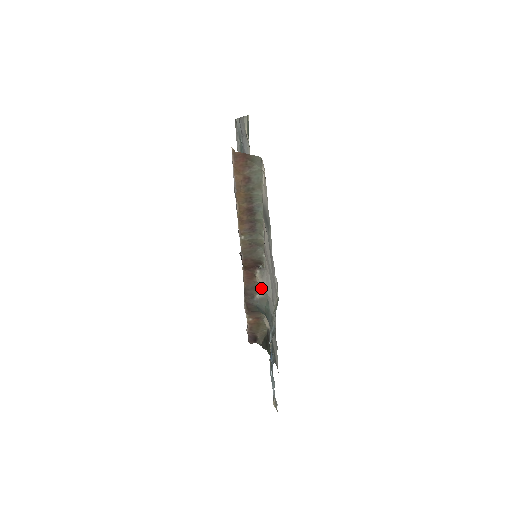
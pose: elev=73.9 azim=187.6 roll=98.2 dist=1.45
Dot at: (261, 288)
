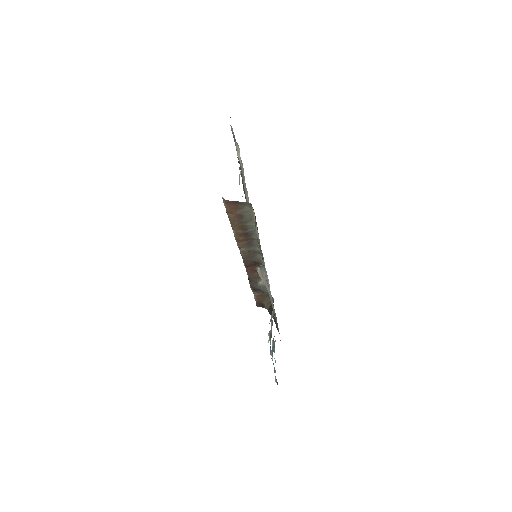
Dot at: occluded
